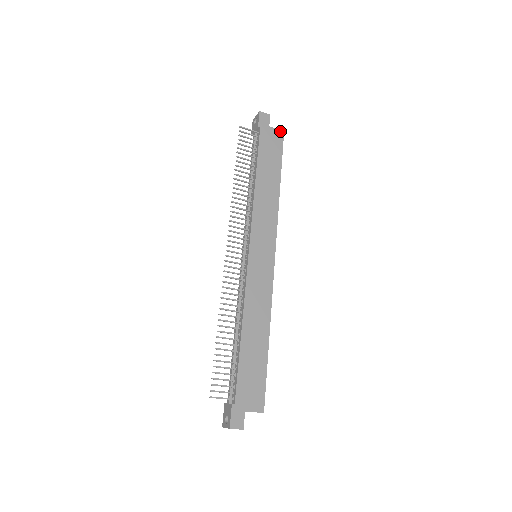
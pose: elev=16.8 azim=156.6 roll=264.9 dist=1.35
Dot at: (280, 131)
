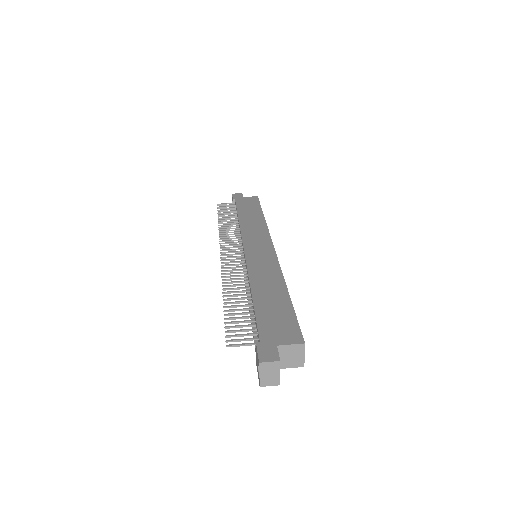
Dot at: (254, 197)
